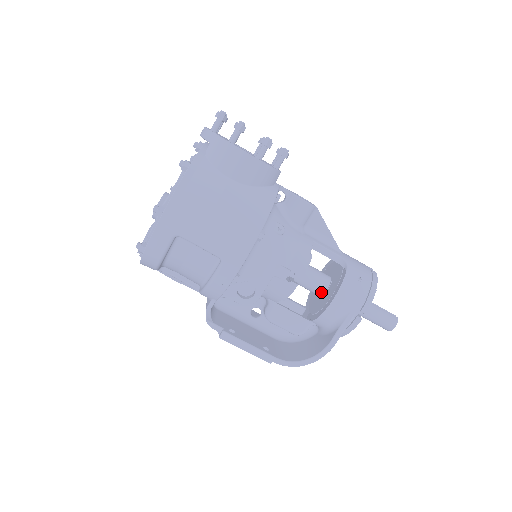
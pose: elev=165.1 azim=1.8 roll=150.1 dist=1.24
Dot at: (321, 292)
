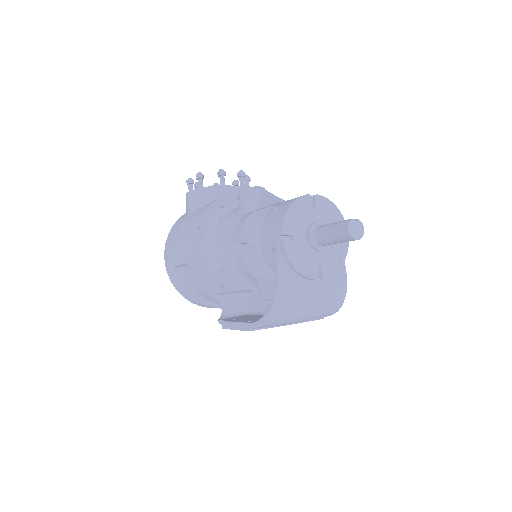
Dot at: occluded
